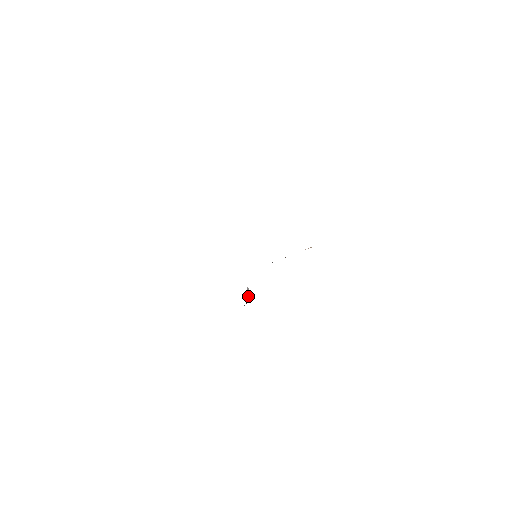
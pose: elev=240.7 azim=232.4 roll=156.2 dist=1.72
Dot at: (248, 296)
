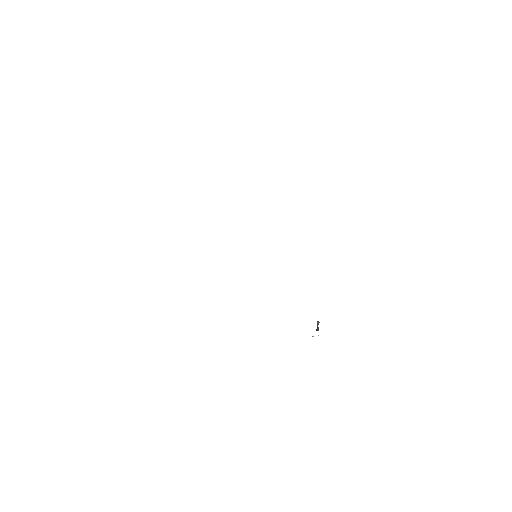
Dot at: occluded
